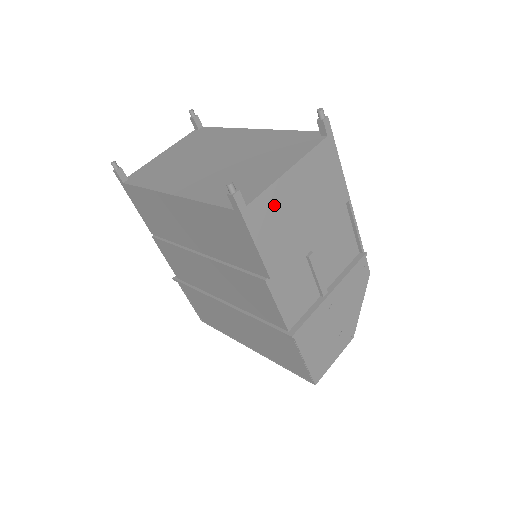
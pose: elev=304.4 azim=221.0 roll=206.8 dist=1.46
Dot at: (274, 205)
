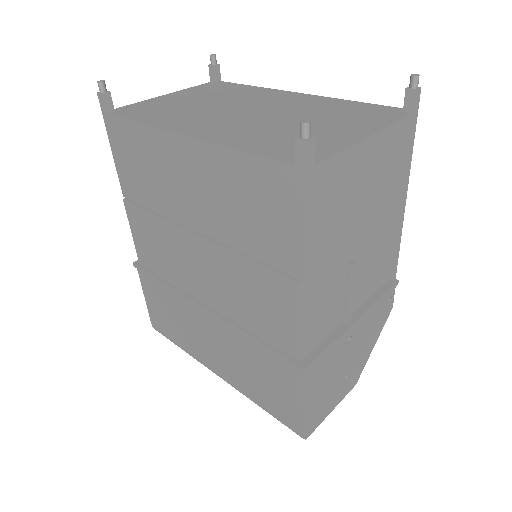
Dot at: (341, 178)
